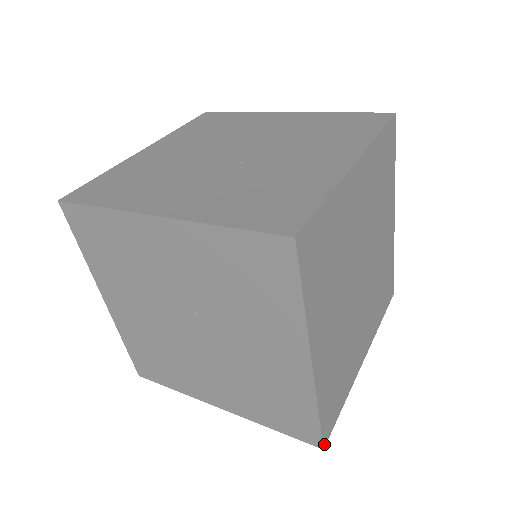
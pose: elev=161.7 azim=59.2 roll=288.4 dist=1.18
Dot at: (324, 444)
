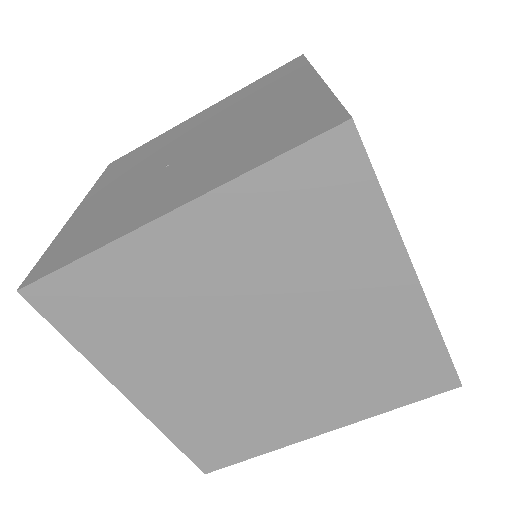
Dot at: (205, 470)
